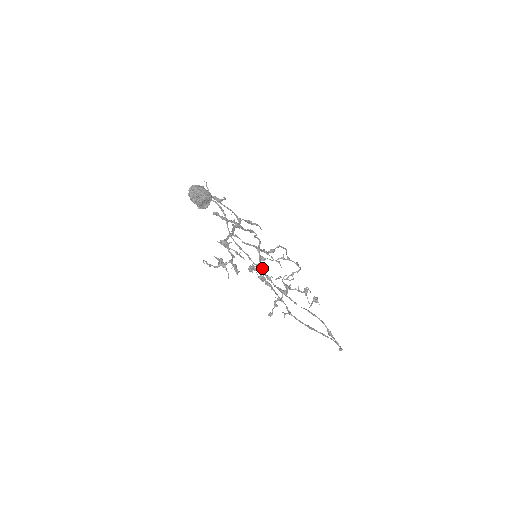
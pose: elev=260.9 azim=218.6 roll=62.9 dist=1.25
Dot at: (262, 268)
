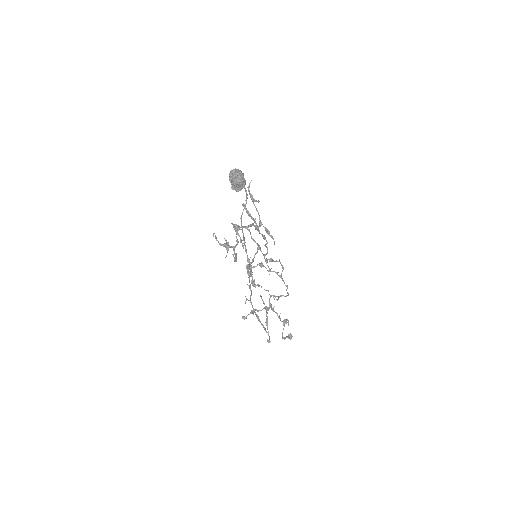
Dot at: (253, 261)
